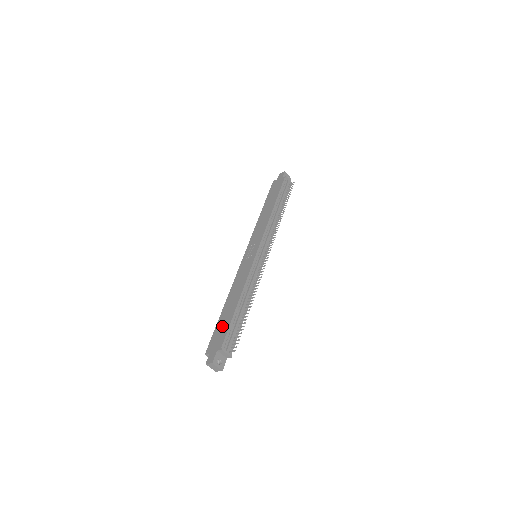
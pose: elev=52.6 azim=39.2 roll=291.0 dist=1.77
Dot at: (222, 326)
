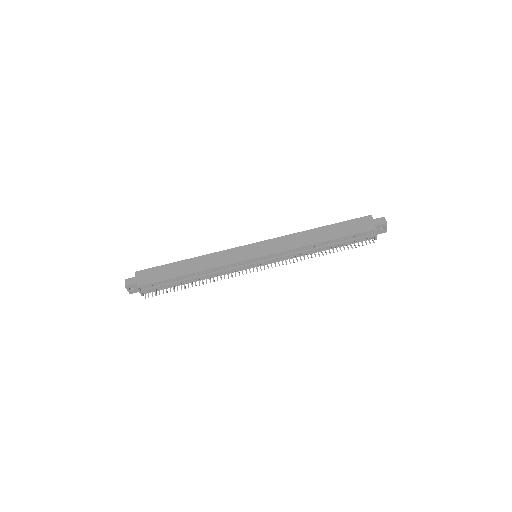
Dot at: (163, 272)
